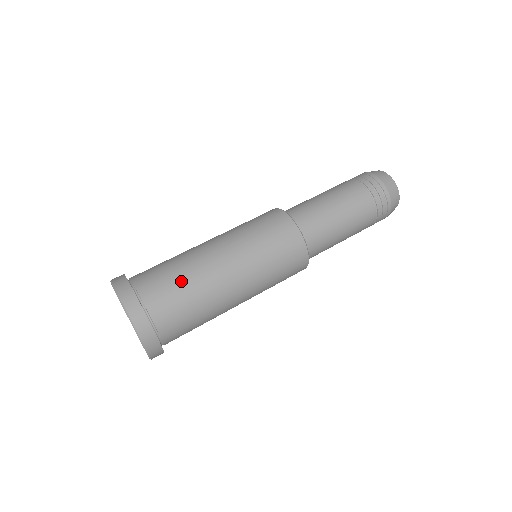
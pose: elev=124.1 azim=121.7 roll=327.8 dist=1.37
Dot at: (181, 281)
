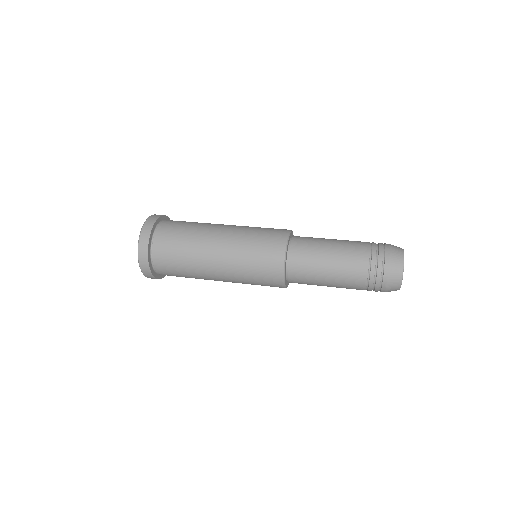
Dot at: (190, 223)
